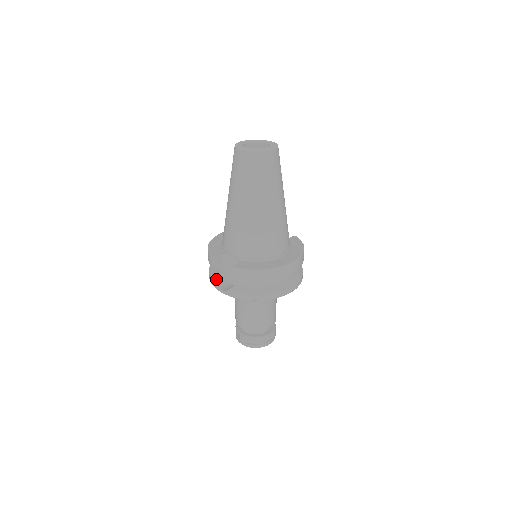
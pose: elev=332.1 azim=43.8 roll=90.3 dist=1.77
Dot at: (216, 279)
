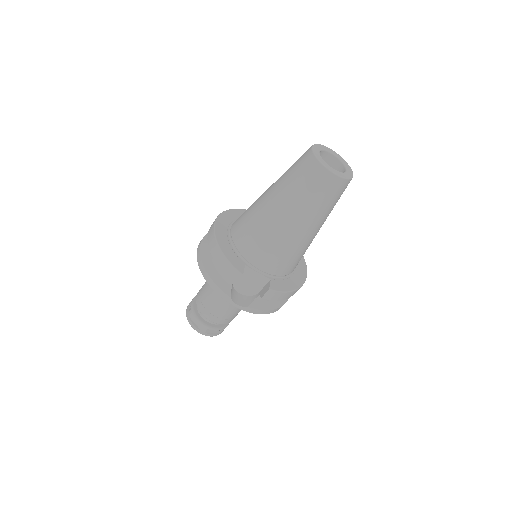
Dot at: (229, 291)
